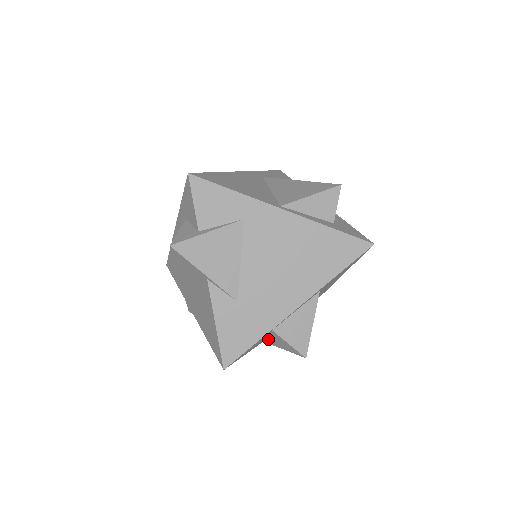
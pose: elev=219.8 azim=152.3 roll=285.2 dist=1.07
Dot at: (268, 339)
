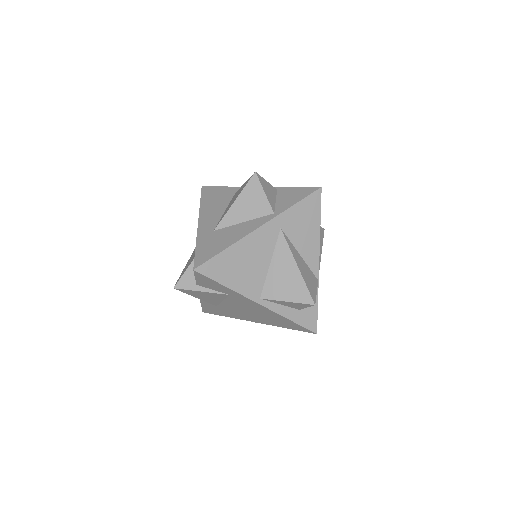
Dot at: occluded
